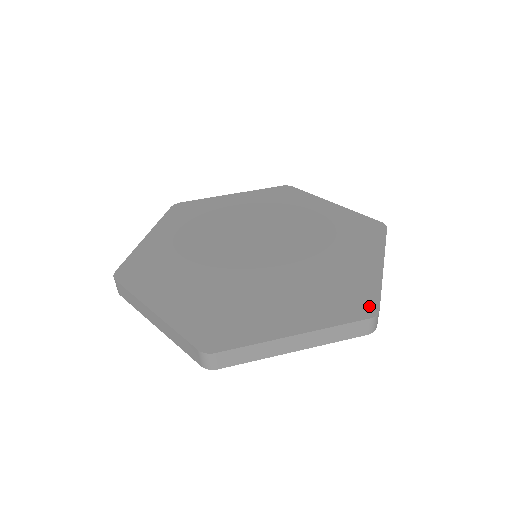
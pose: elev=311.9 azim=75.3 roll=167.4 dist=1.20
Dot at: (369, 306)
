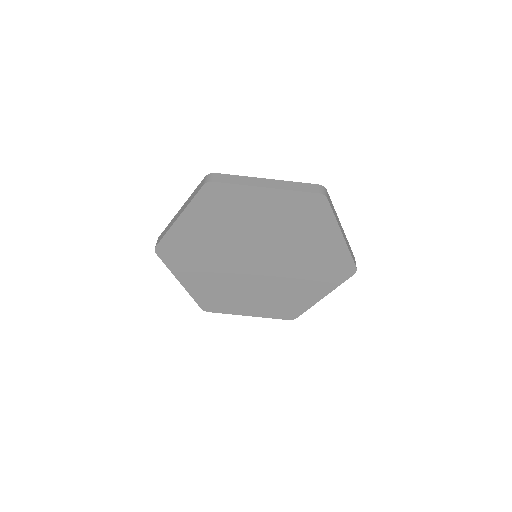
Dot at: (293, 316)
